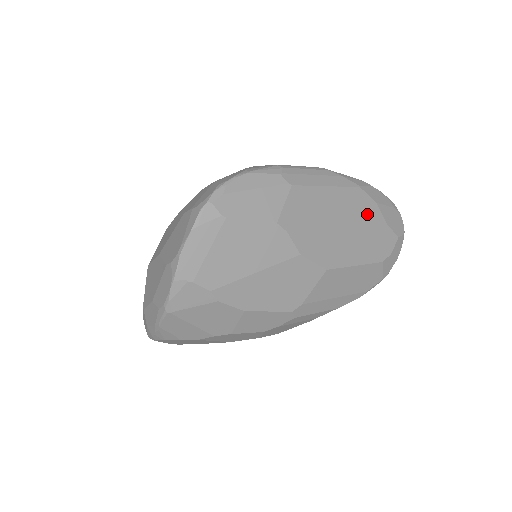
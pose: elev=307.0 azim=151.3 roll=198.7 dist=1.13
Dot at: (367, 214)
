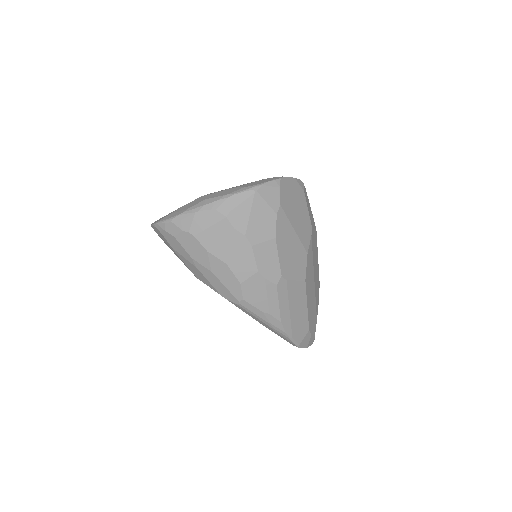
Dot at: (317, 297)
